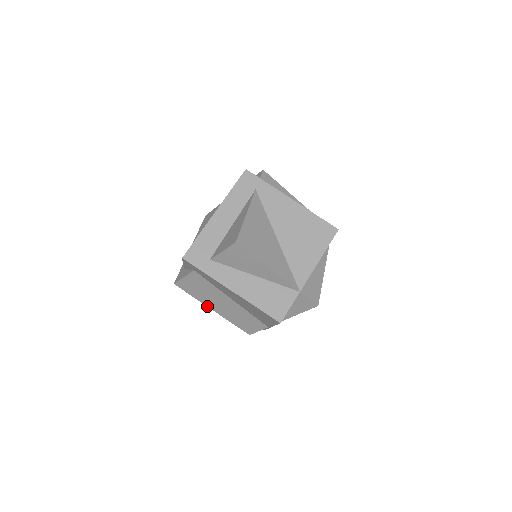
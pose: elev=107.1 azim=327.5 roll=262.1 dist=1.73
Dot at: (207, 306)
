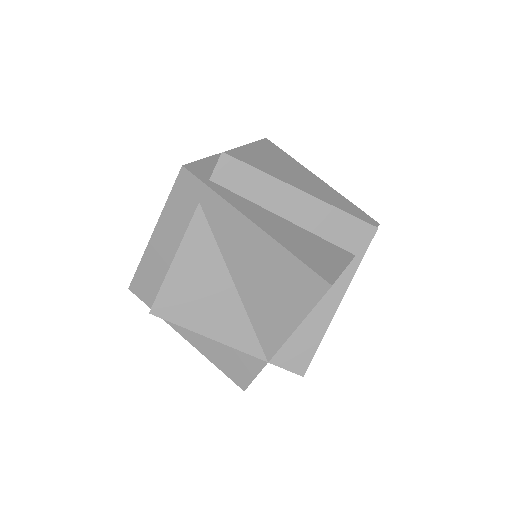
Dot at: occluded
